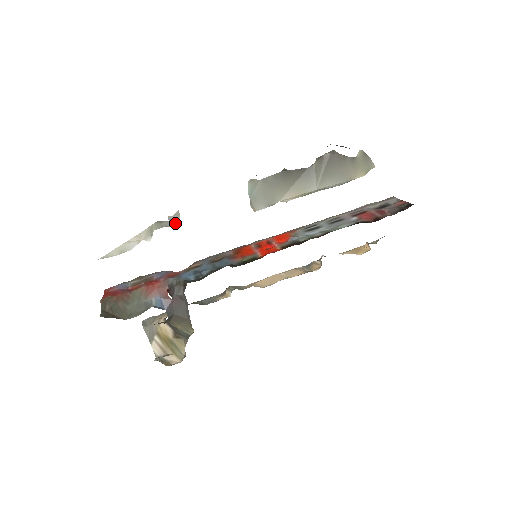
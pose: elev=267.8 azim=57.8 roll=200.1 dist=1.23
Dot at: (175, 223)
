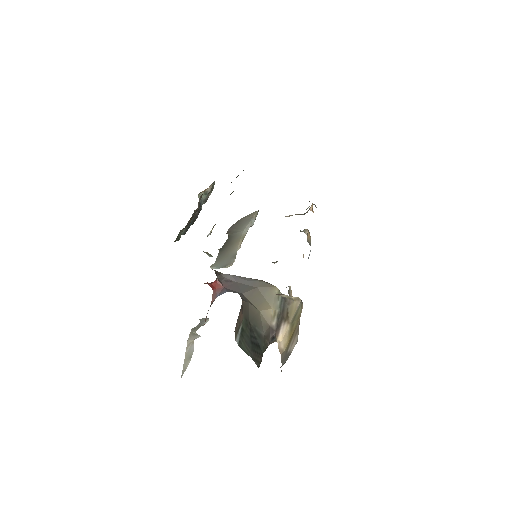
Dot at: occluded
